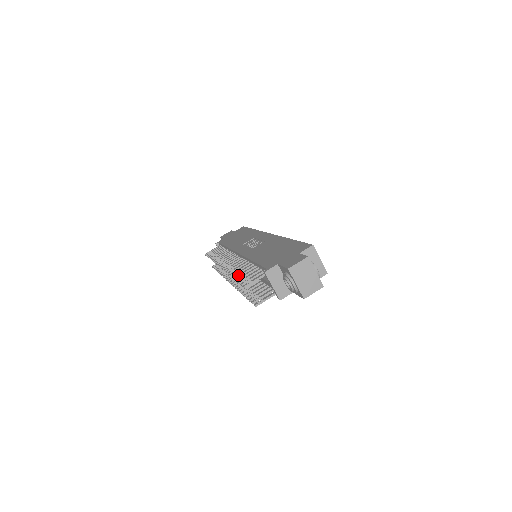
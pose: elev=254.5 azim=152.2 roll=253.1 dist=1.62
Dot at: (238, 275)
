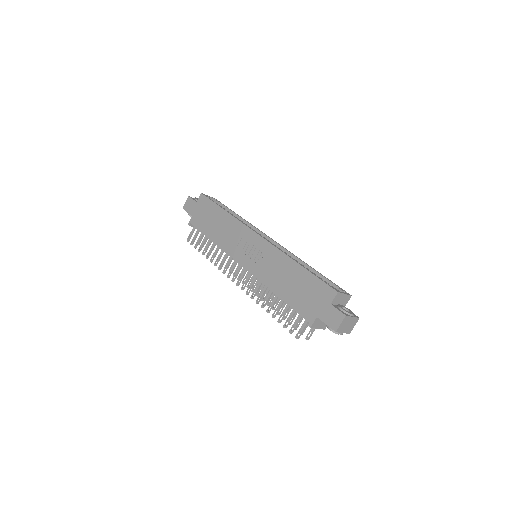
Dot at: (274, 313)
